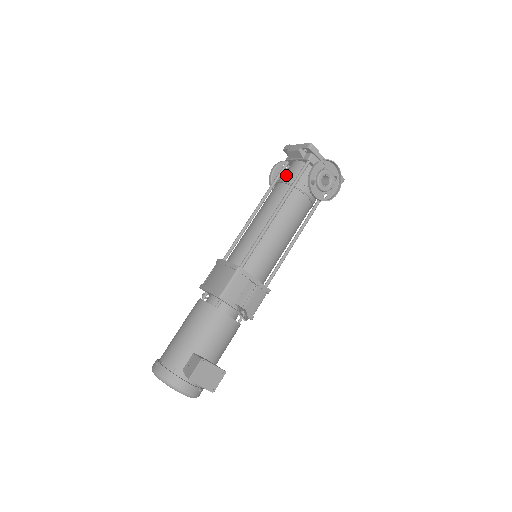
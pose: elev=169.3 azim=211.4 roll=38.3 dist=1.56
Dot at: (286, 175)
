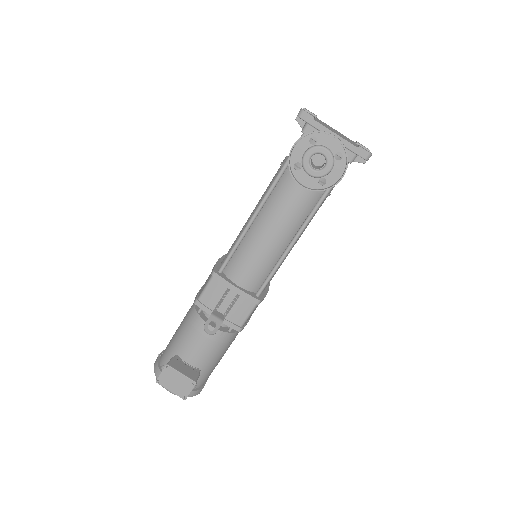
Dot at: occluded
